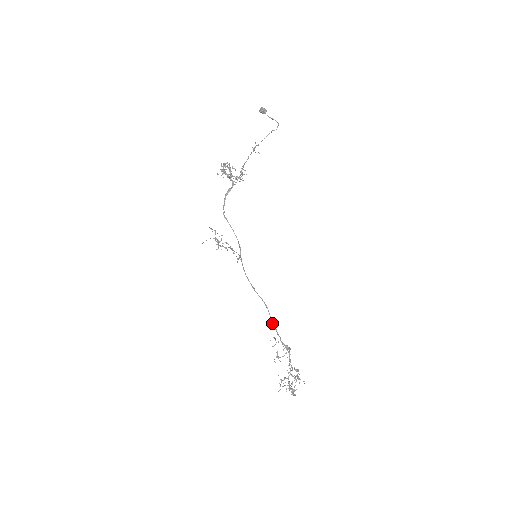
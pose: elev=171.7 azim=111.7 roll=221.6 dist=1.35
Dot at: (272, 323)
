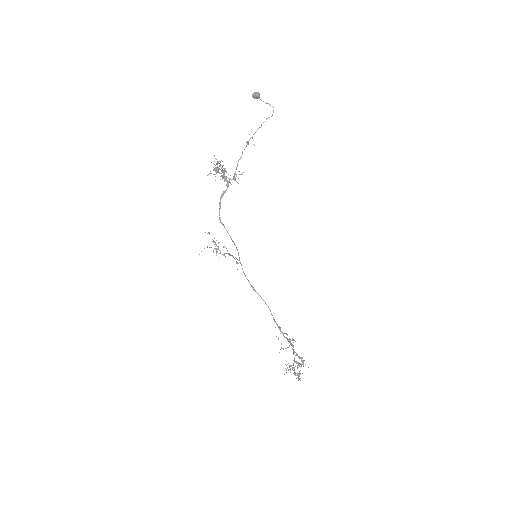
Dot at: occluded
